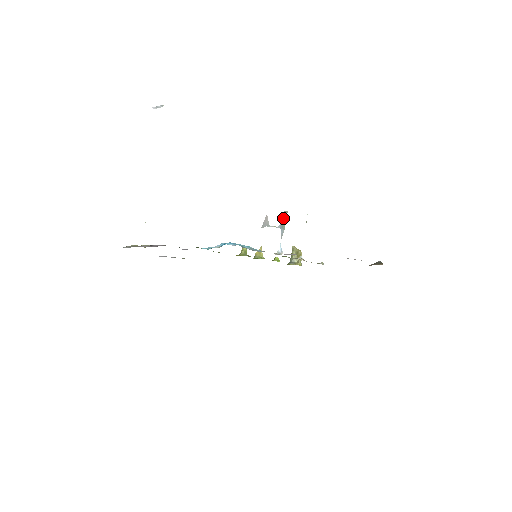
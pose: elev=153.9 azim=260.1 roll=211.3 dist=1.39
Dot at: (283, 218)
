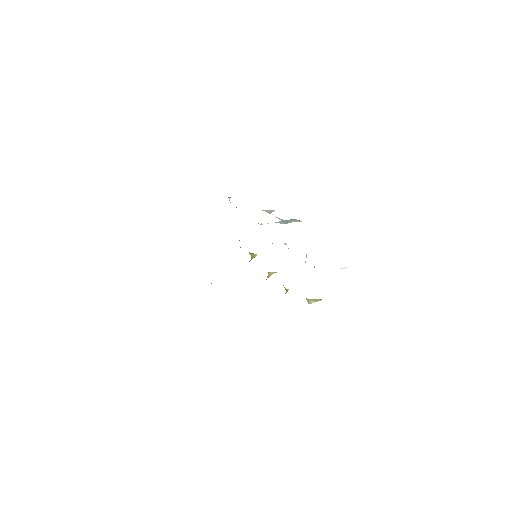
Dot at: (292, 220)
